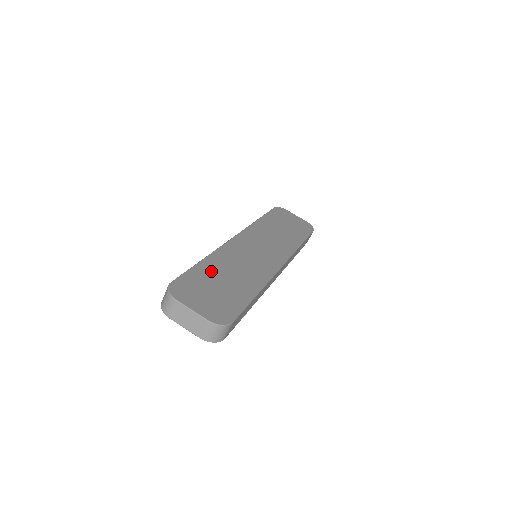
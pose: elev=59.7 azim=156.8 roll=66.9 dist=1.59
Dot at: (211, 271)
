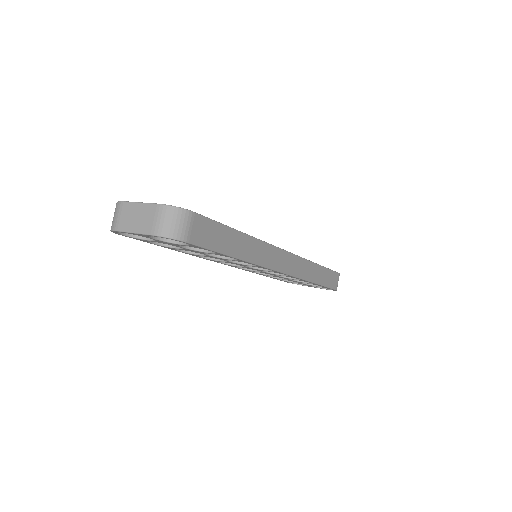
Dot at: occluded
